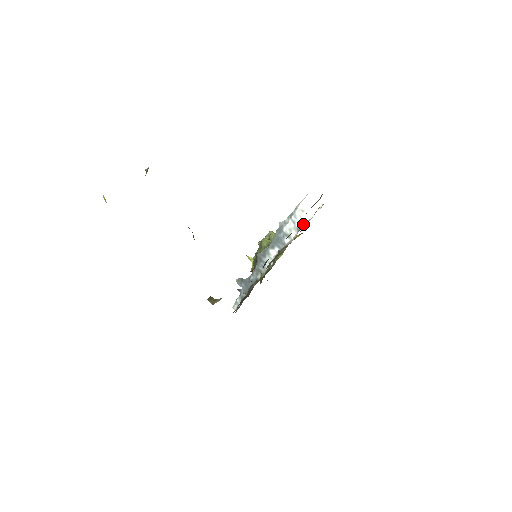
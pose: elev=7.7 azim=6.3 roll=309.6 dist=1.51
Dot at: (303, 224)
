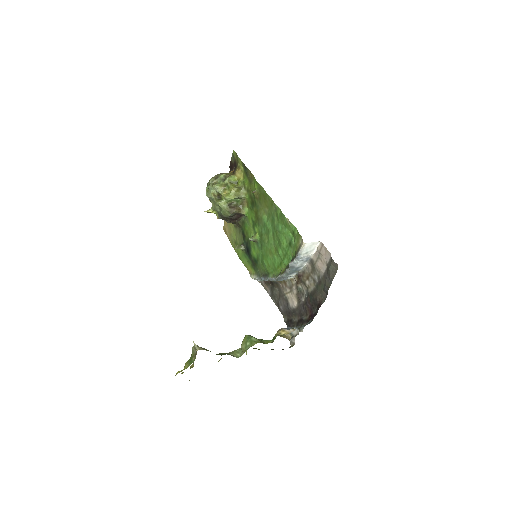
Dot at: (310, 257)
